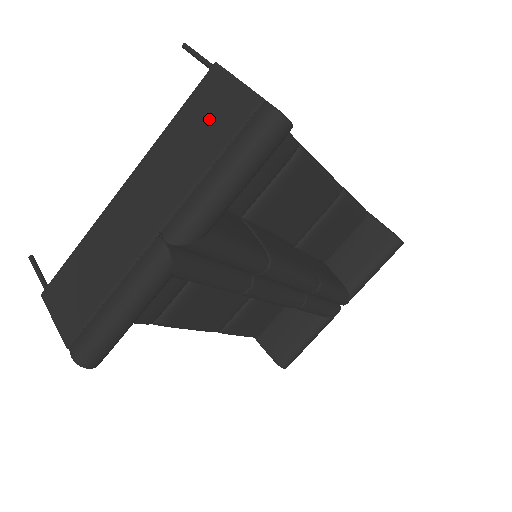
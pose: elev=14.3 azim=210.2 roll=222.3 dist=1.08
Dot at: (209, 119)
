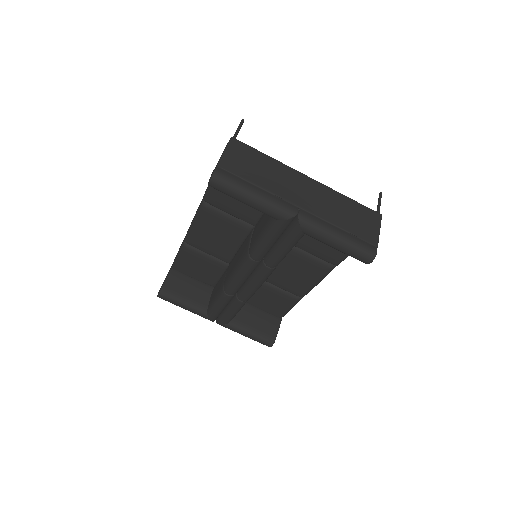
Dot at: (359, 220)
